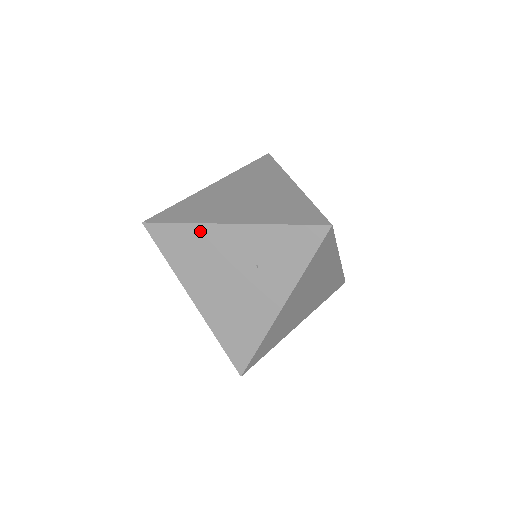
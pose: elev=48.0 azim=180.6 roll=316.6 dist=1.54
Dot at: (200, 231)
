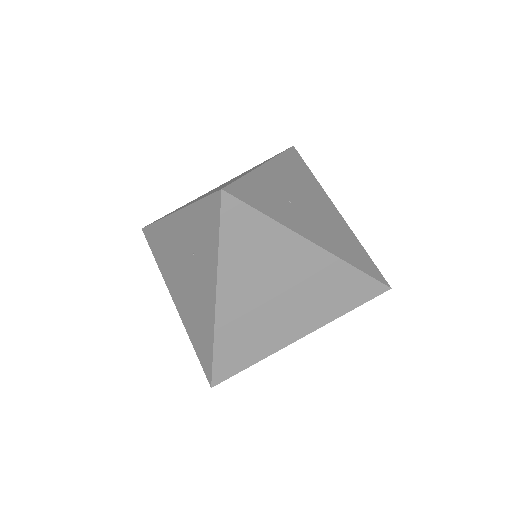
Dot at: (163, 227)
